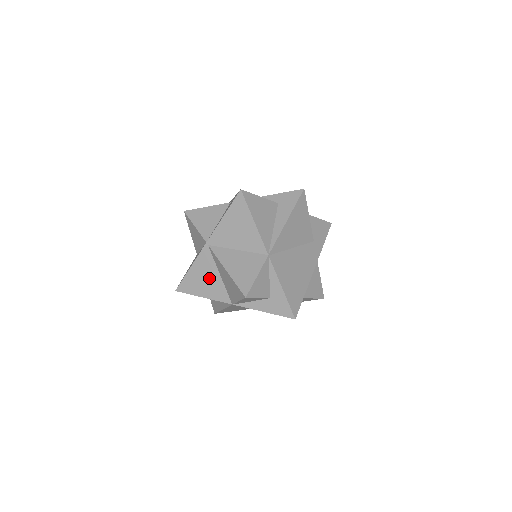
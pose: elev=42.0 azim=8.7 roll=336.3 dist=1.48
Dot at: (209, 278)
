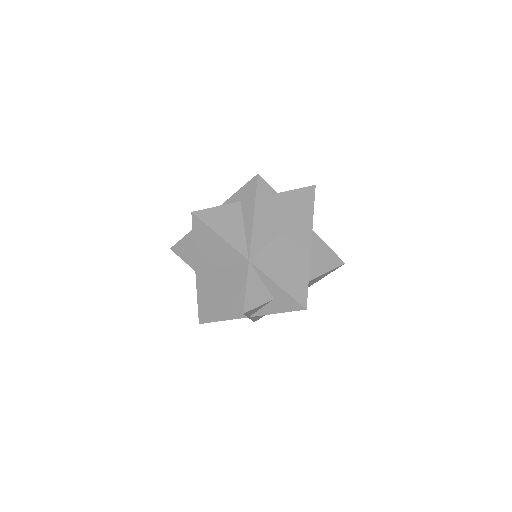
Dot at: (216, 302)
